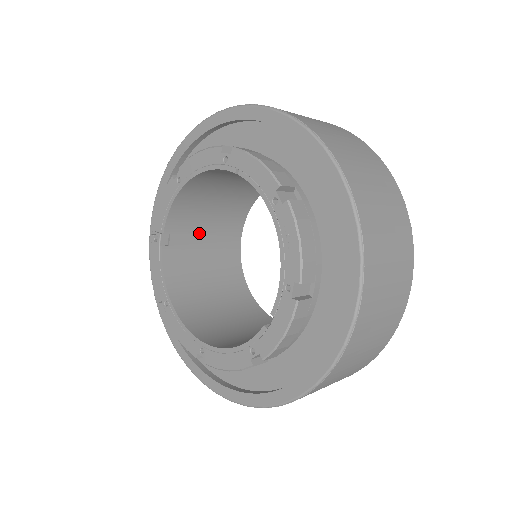
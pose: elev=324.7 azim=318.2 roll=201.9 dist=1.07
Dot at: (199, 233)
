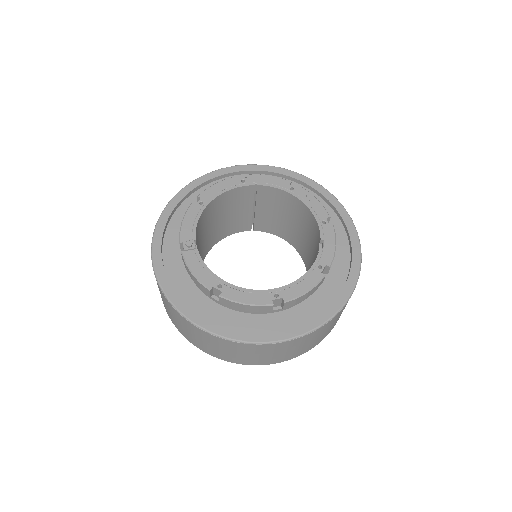
Dot at: occluded
